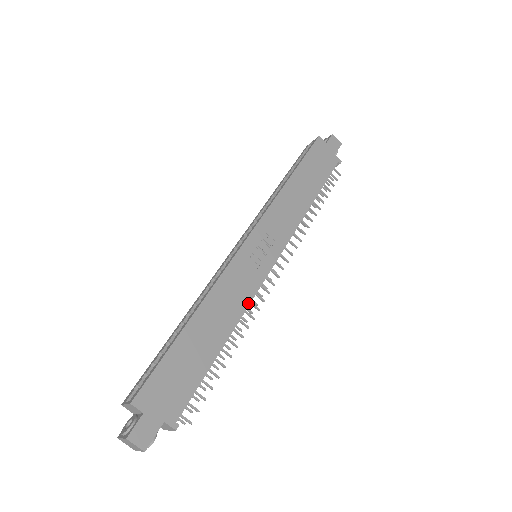
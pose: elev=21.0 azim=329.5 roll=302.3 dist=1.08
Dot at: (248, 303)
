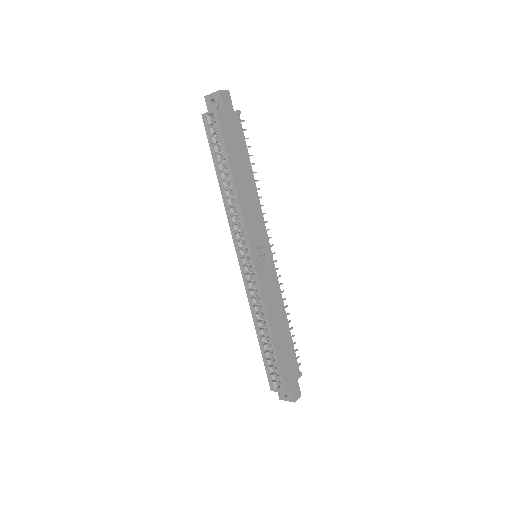
Dot at: (280, 291)
